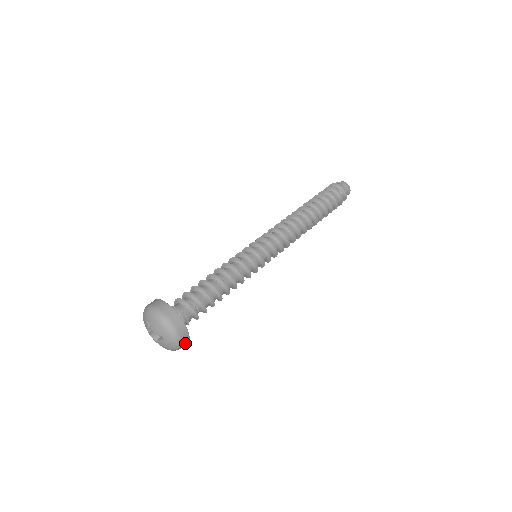
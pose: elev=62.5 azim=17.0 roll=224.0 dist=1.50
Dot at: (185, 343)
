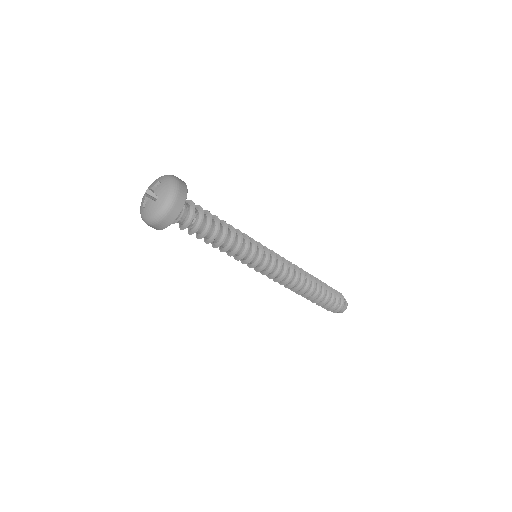
Dot at: (163, 224)
